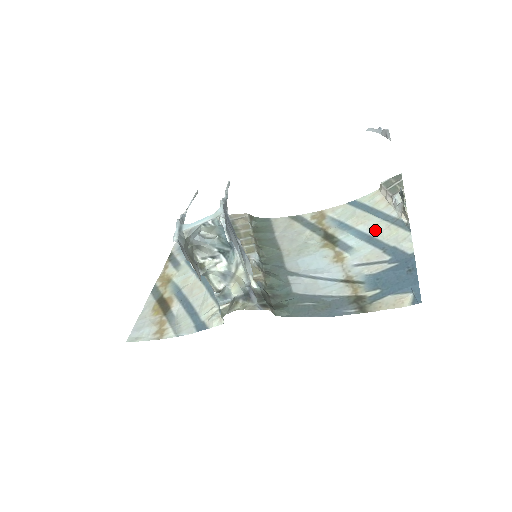
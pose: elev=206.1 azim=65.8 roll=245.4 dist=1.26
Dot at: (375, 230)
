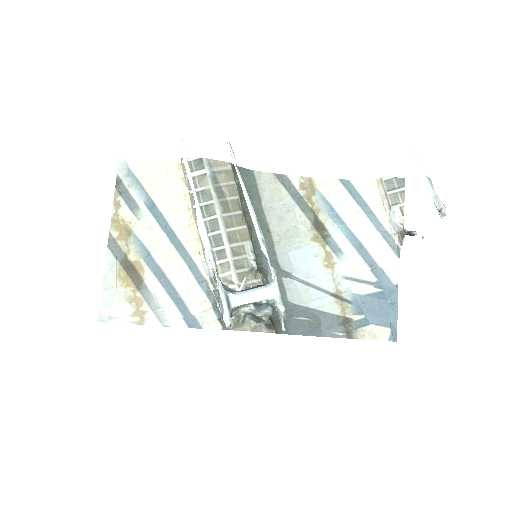
Dot at: (366, 238)
